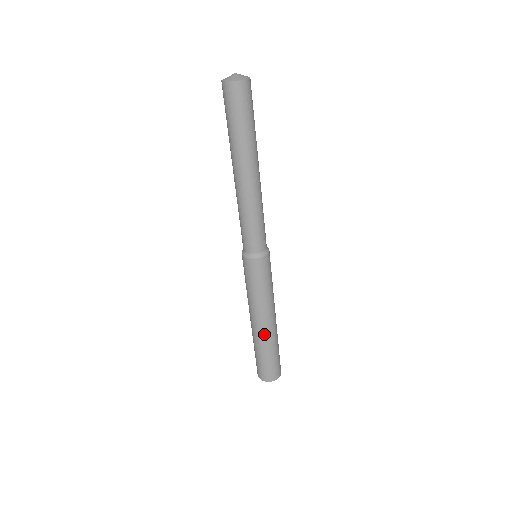
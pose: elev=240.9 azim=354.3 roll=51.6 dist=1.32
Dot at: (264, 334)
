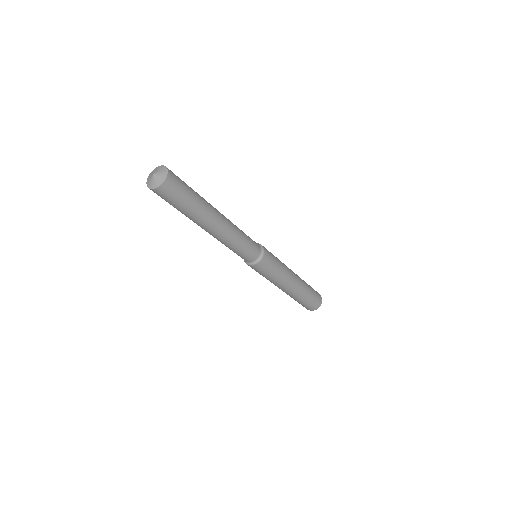
Dot at: (286, 293)
